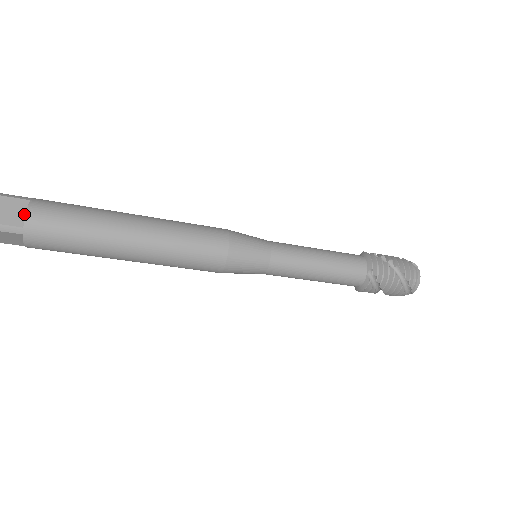
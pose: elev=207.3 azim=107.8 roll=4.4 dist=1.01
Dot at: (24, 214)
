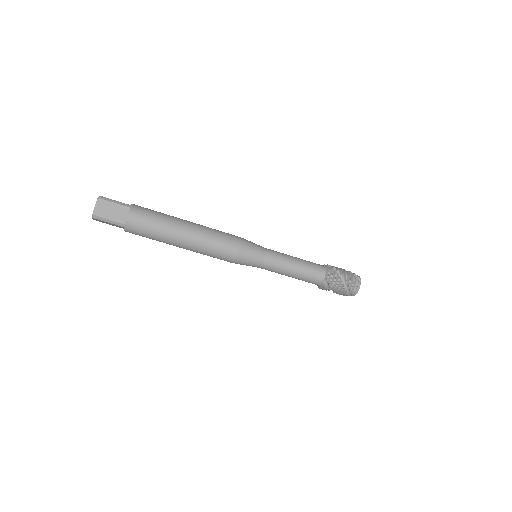
Dot at: (126, 216)
